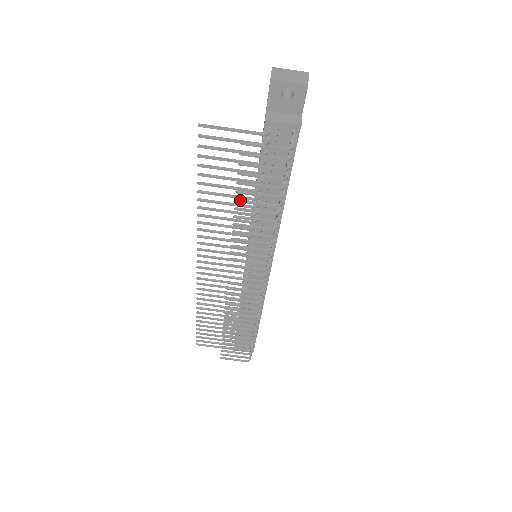
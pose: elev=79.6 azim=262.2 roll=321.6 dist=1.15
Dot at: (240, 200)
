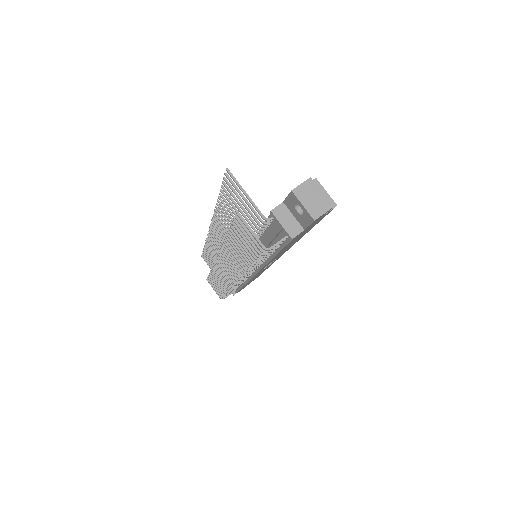
Dot at: (231, 235)
